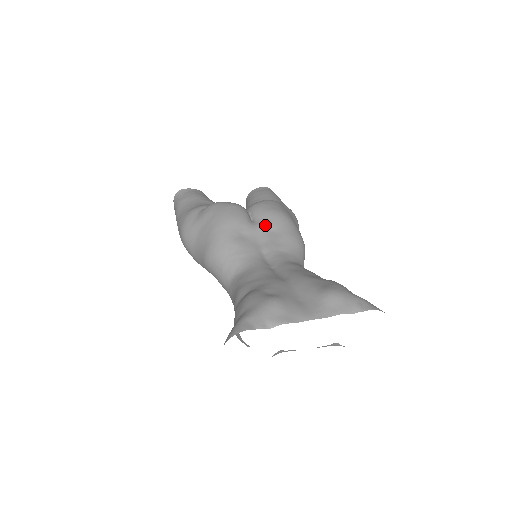
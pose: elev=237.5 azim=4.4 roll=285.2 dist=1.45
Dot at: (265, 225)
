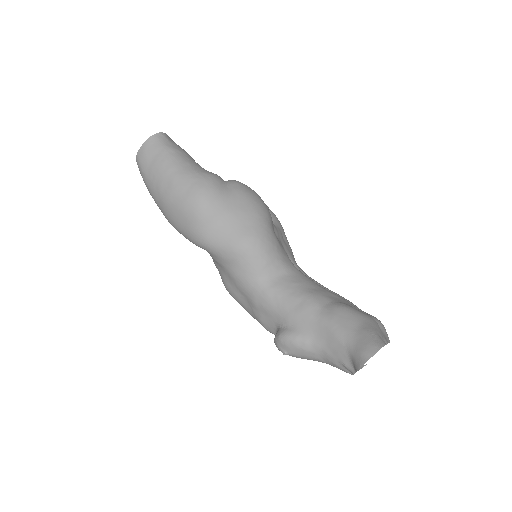
Dot at: (280, 230)
